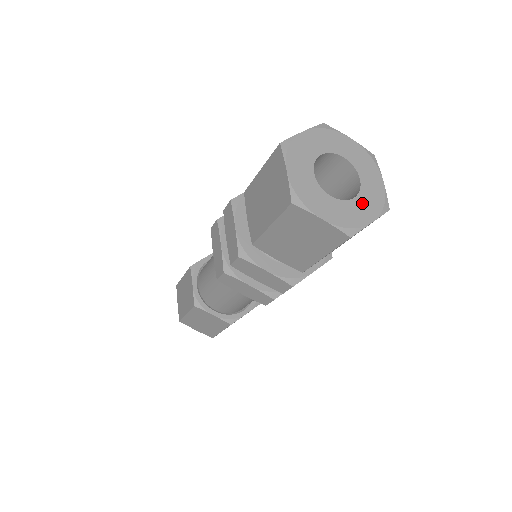
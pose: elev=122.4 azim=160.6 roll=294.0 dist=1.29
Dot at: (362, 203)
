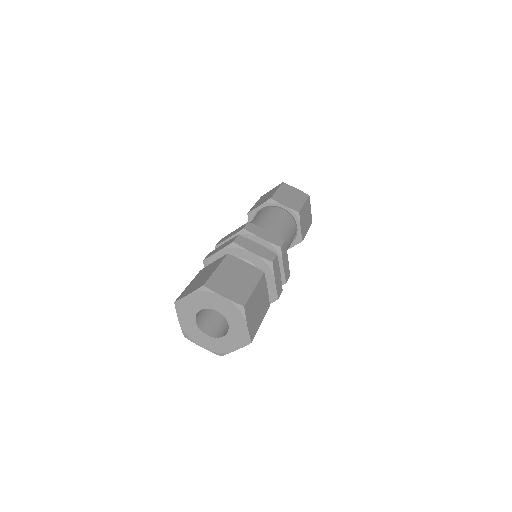
Dot at: (233, 323)
